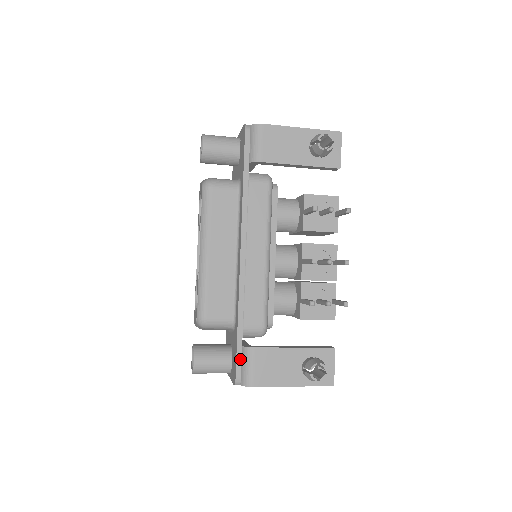
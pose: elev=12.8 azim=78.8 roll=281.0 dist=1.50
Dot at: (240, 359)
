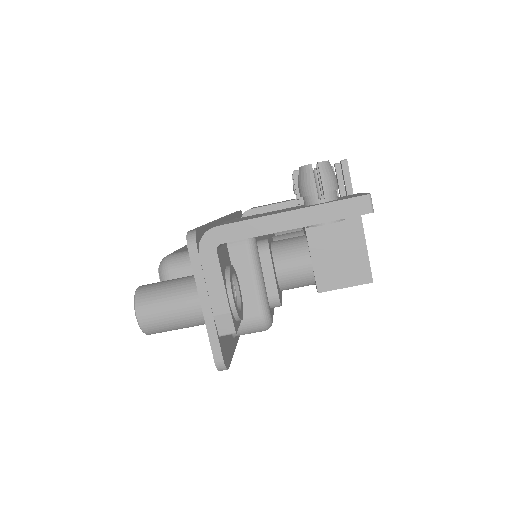
Dot at: occluded
